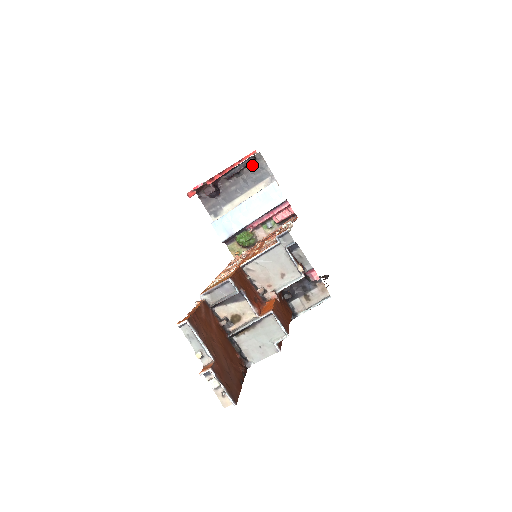
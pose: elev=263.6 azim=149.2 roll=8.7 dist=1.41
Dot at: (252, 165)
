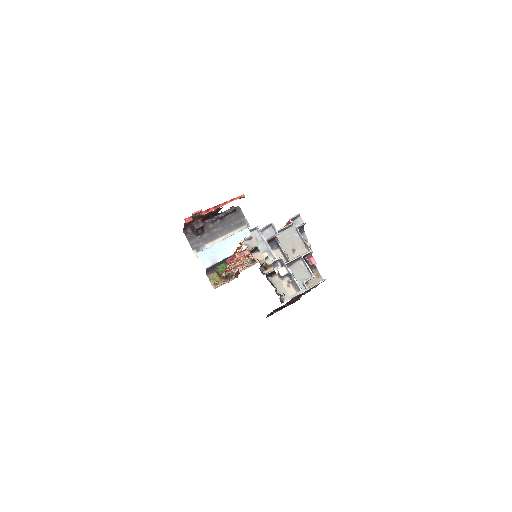
Dot at: (232, 214)
